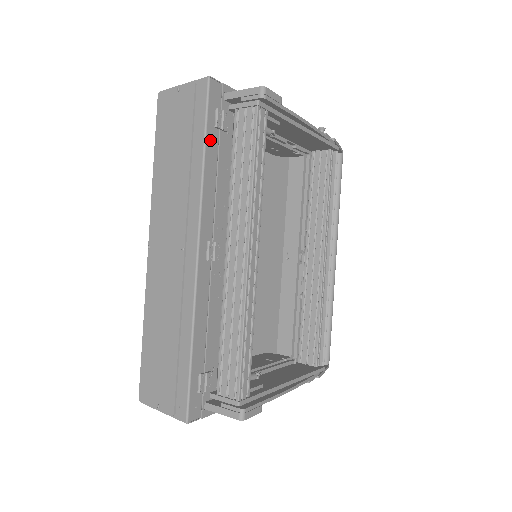
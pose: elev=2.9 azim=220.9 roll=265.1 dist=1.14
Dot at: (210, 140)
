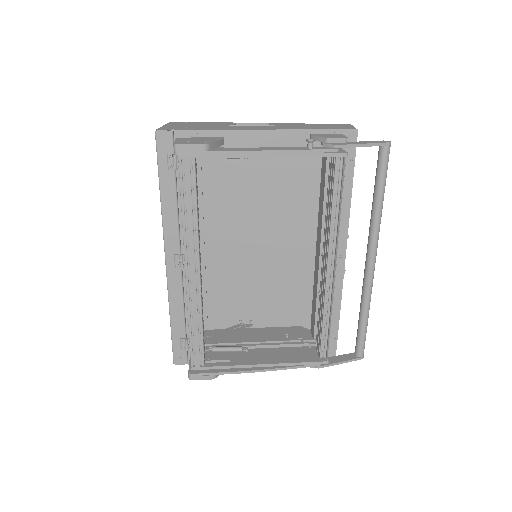
Dot at: (165, 181)
